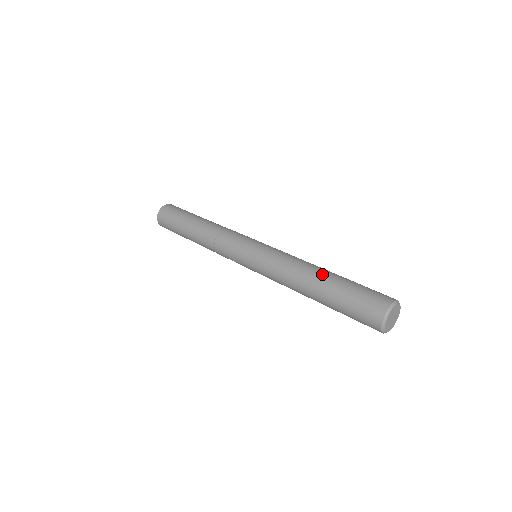
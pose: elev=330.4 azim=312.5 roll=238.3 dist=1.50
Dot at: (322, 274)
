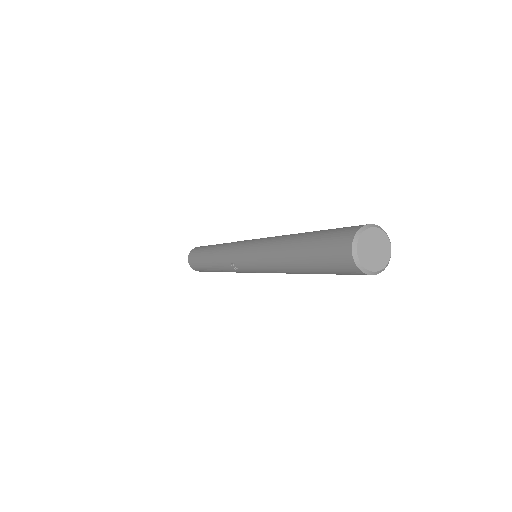
Dot at: (302, 233)
